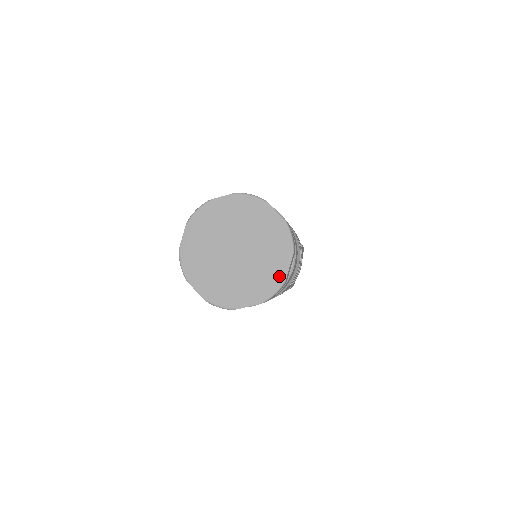
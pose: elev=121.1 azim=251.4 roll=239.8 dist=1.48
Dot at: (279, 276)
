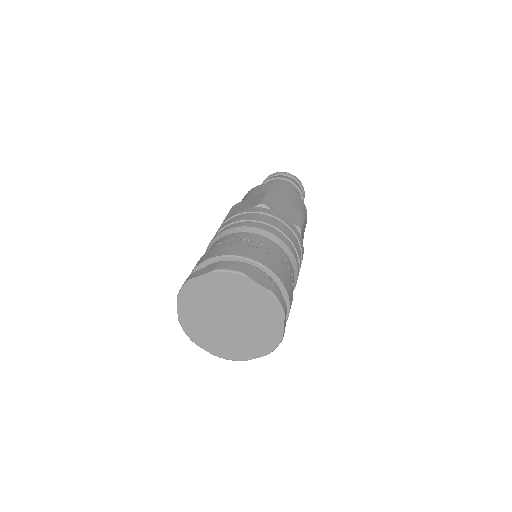
Dot at: (243, 356)
